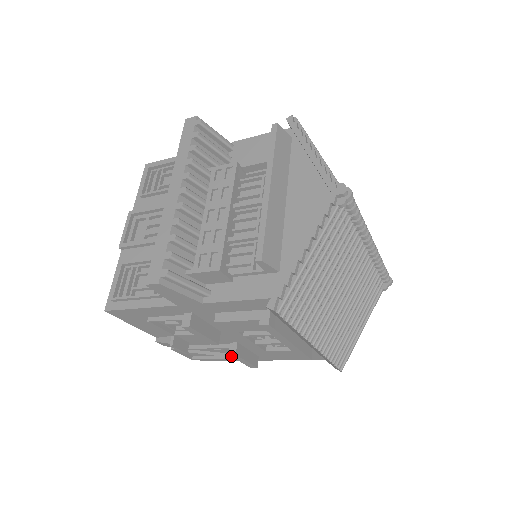
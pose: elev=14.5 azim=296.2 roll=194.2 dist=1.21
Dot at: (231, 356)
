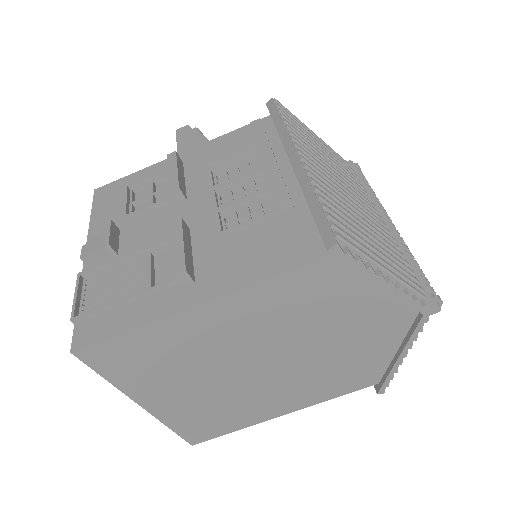
Dot at: (171, 227)
